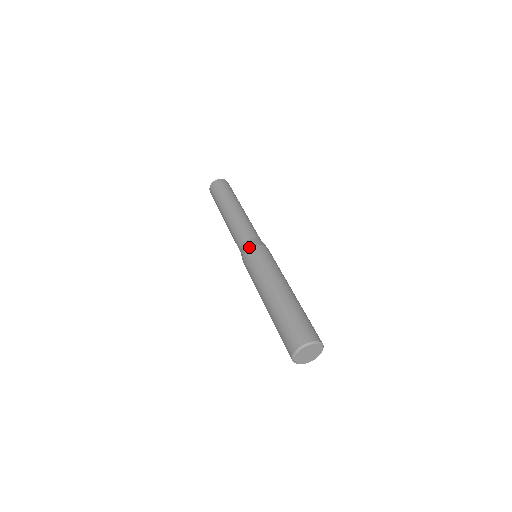
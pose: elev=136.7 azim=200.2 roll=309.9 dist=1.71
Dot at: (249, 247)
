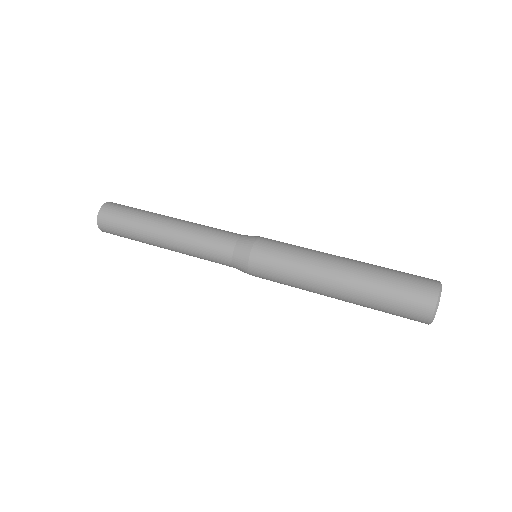
Dot at: (248, 256)
